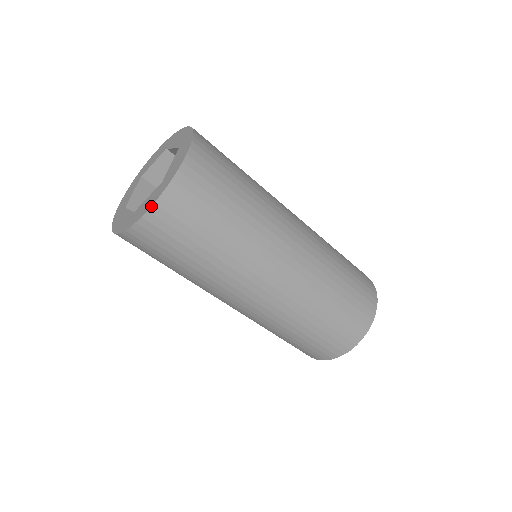
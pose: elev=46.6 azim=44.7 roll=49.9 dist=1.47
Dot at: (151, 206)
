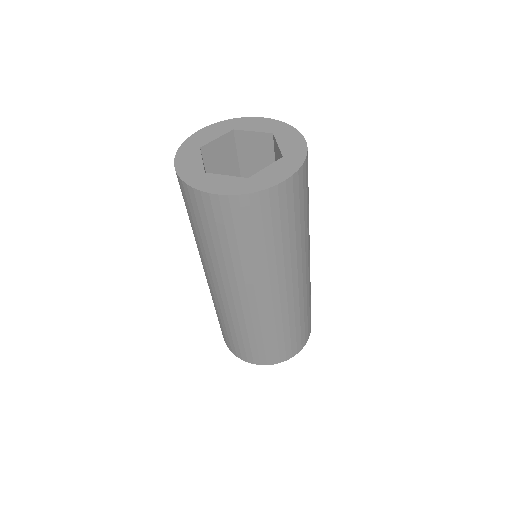
Dot at: (224, 194)
